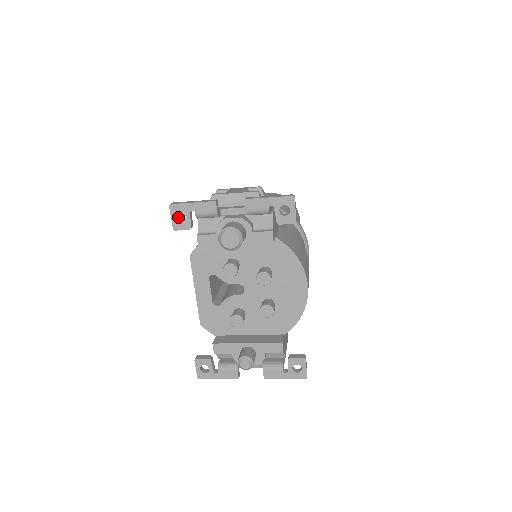
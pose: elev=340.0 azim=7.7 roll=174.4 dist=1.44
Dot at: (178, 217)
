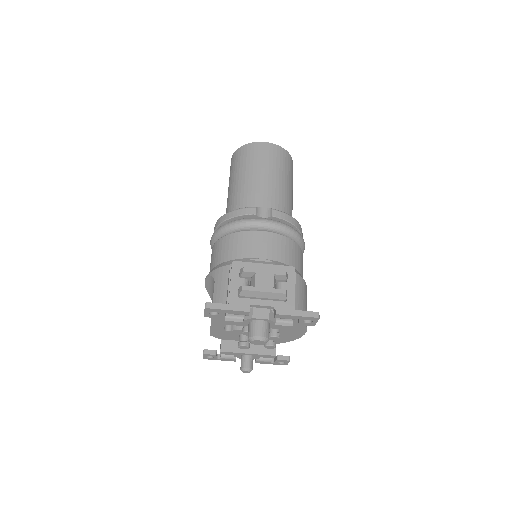
Dot at: occluded
